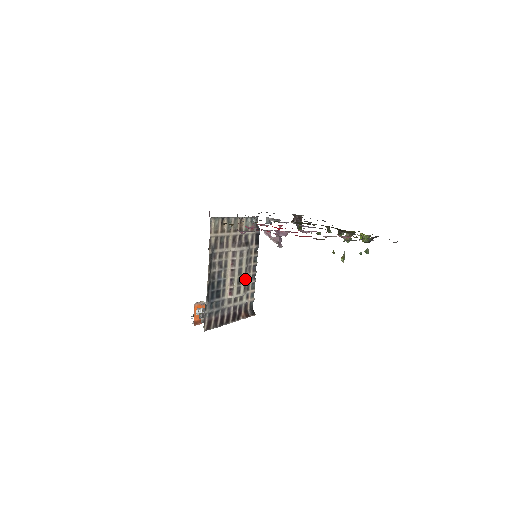
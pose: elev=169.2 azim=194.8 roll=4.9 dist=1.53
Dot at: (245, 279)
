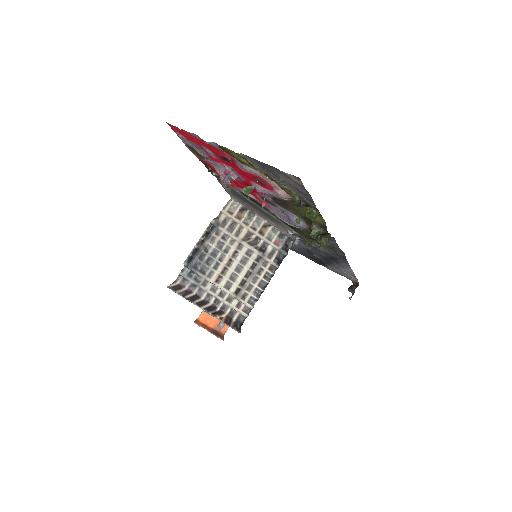
Dot at: (243, 282)
